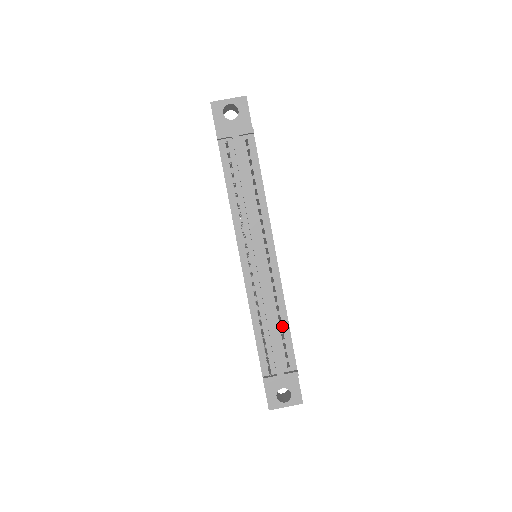
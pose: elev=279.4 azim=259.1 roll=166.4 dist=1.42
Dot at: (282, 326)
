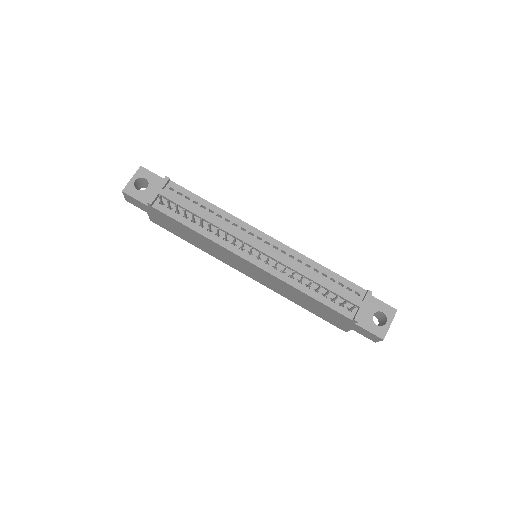
Dot at: (324, 274)
